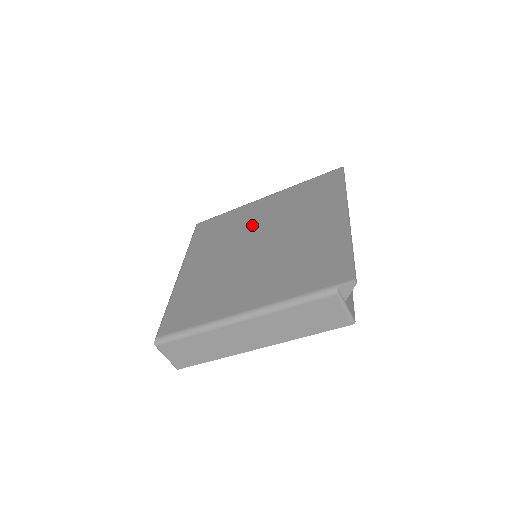
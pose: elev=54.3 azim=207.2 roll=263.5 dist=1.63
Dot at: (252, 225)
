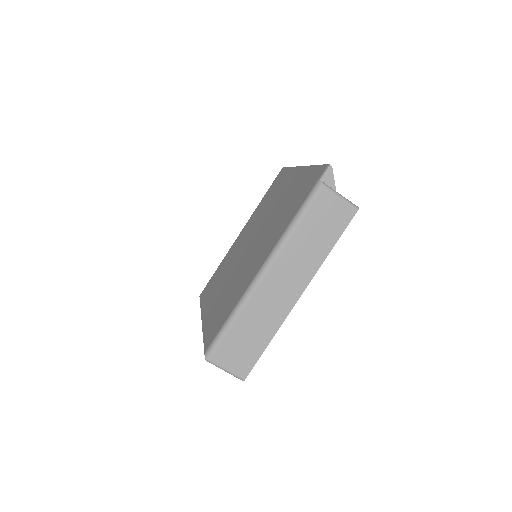
Dot at: (240, 246)
